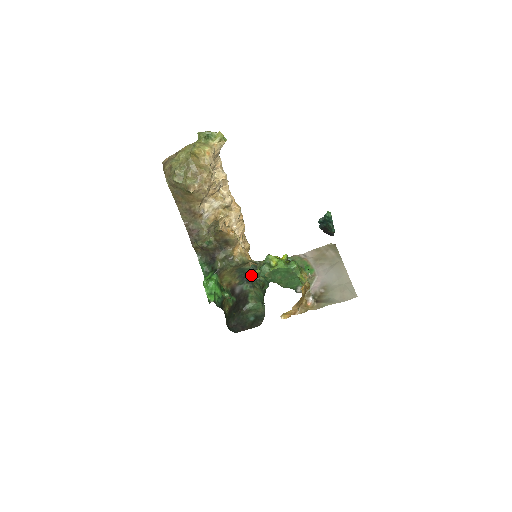
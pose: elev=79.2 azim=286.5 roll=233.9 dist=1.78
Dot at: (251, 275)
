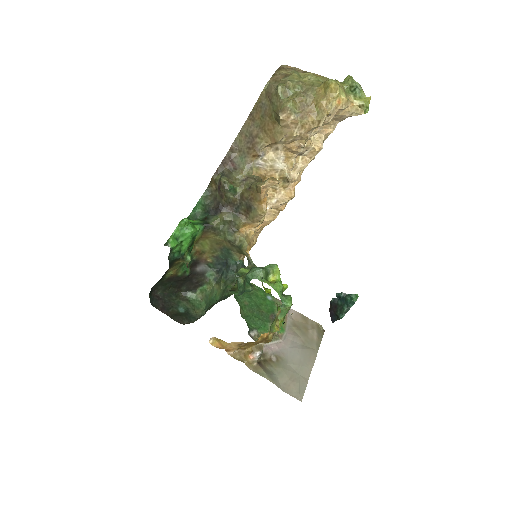
Dot at: (229, 269)
